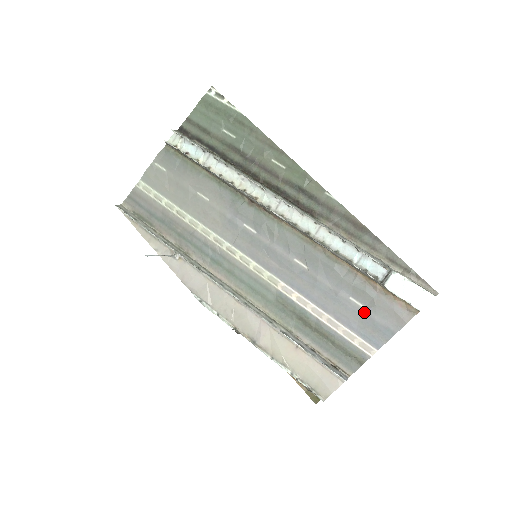
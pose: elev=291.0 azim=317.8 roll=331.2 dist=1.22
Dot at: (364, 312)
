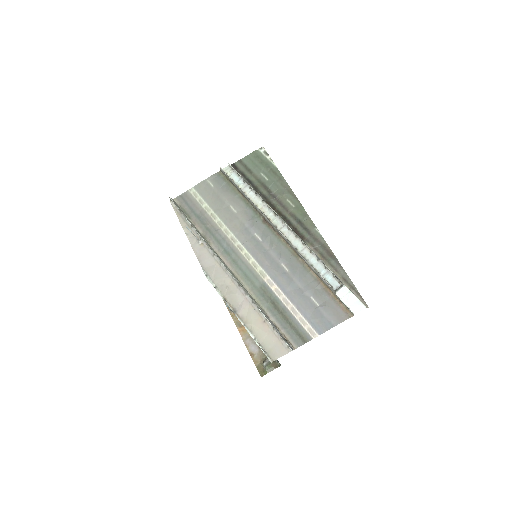
Dot at: (317, 308)
